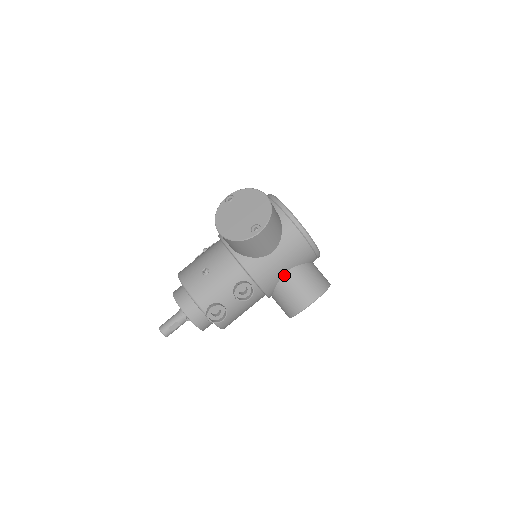
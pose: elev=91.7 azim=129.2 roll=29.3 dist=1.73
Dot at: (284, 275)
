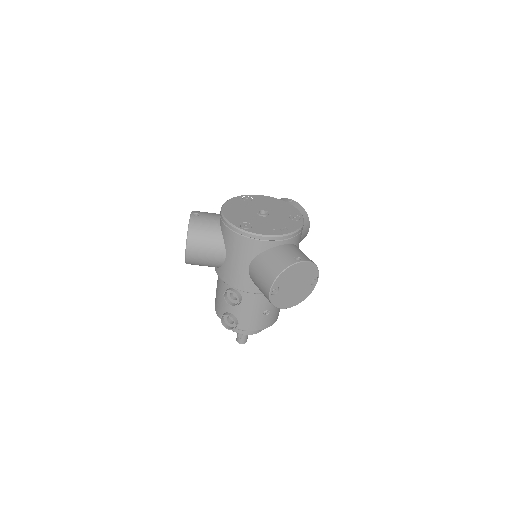
Dot at: (249, 272)
